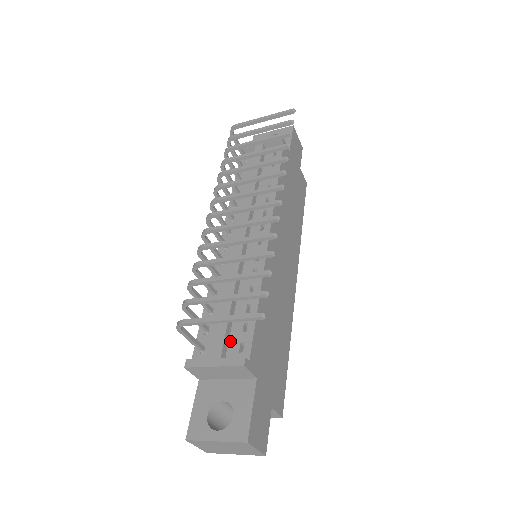
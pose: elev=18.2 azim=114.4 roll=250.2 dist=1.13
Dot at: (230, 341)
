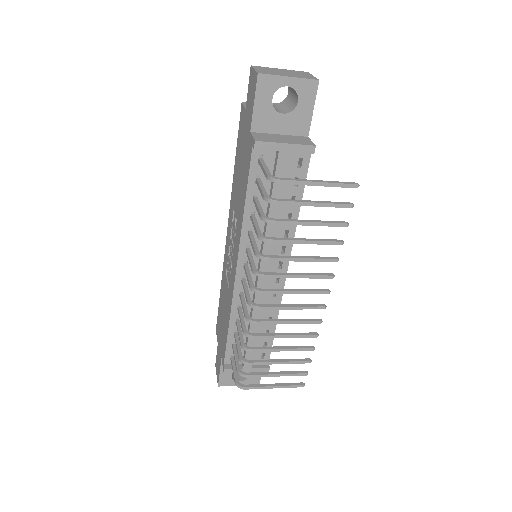
Dot at: (254, 353)
